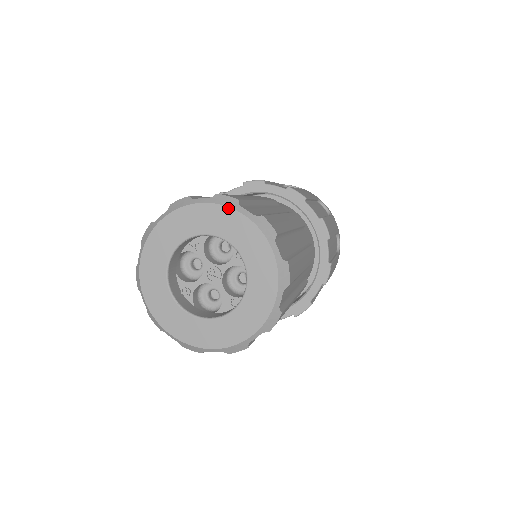
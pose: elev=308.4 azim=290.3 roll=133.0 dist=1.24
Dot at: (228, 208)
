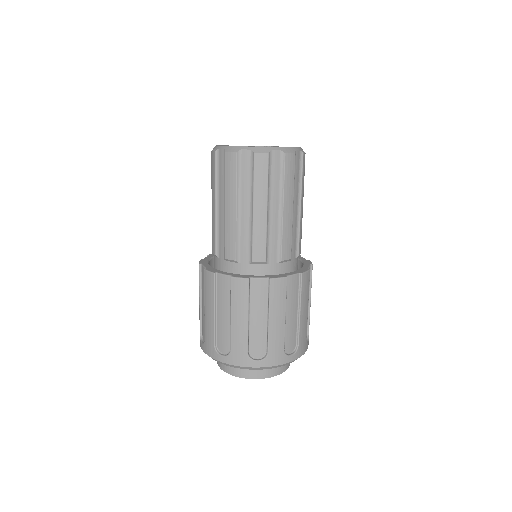
Dot at: occluded
